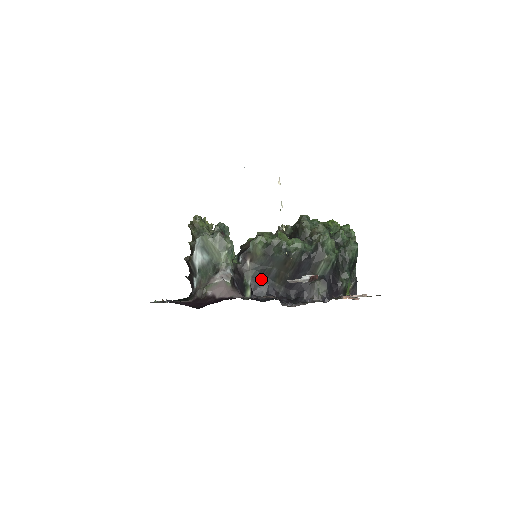
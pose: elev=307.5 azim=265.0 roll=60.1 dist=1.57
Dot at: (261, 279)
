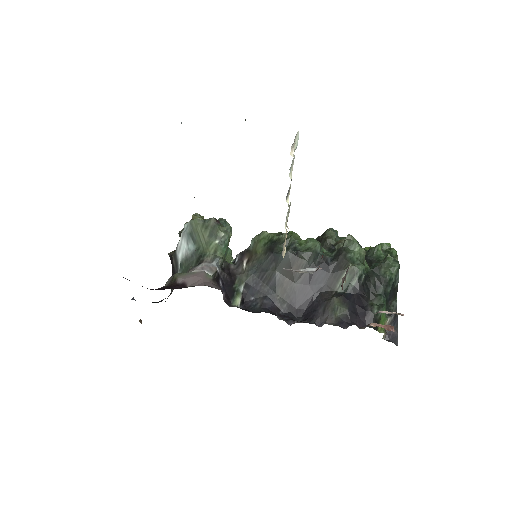
Dot at: (258, 287)
